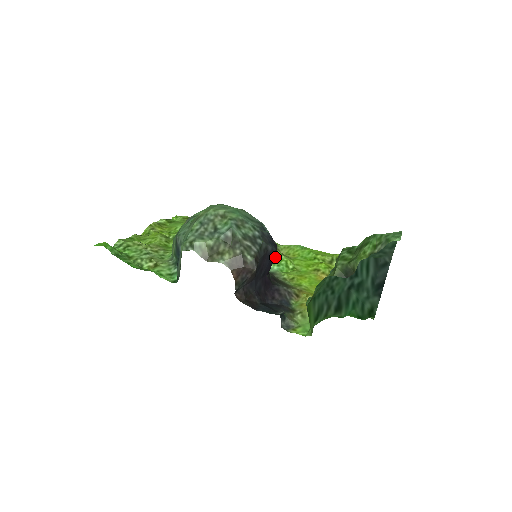
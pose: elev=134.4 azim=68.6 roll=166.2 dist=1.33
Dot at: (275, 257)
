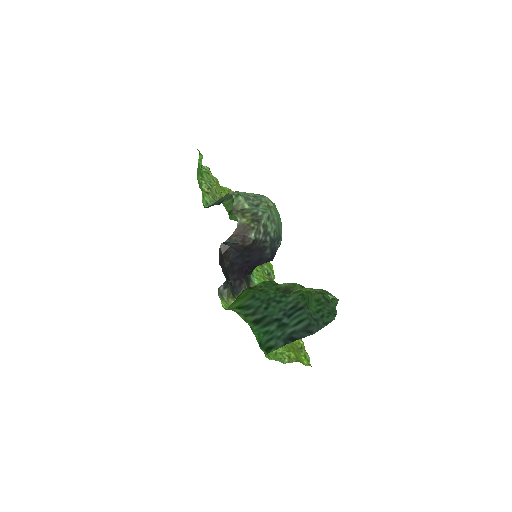
Dot at: (263, 279)
